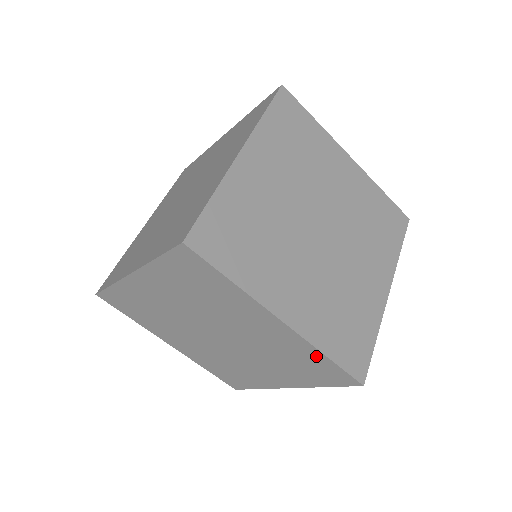
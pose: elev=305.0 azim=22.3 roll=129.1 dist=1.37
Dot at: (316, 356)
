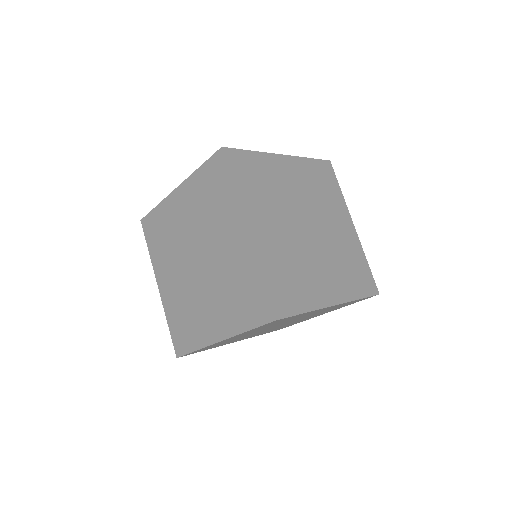
Dot at: occluded
